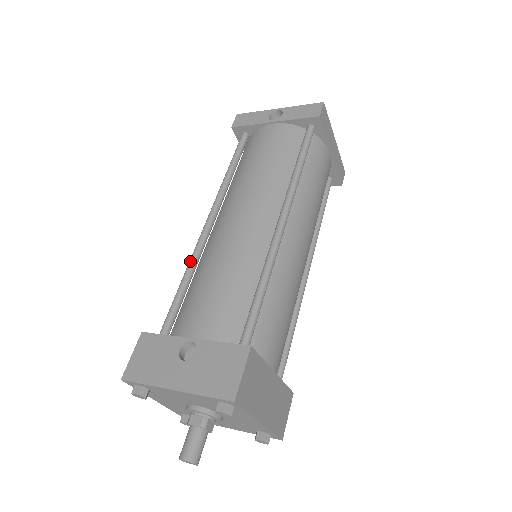
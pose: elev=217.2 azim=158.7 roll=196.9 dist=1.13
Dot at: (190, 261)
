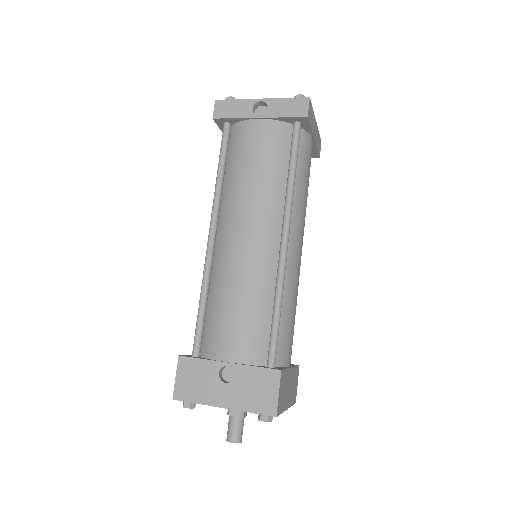
Dot at: (204, 280)
